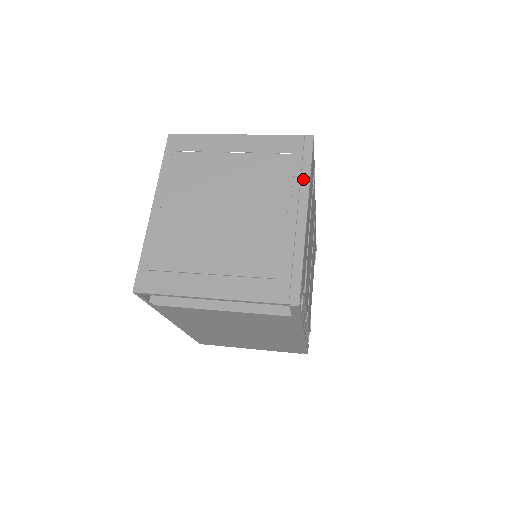
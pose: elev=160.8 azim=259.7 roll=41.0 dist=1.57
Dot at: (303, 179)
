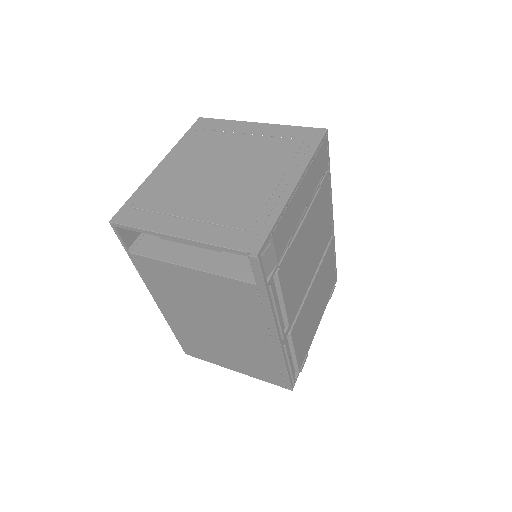
Dot at: (304, 158)
